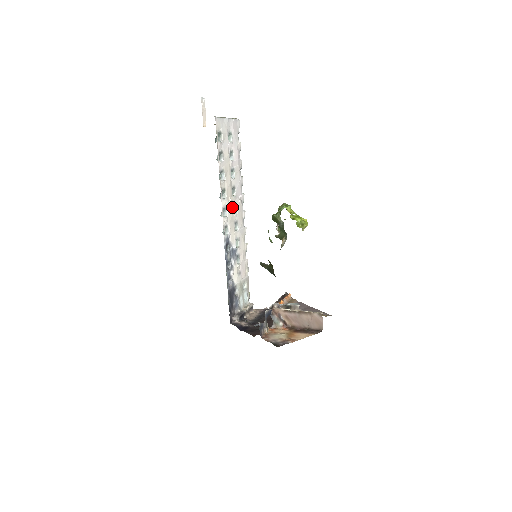
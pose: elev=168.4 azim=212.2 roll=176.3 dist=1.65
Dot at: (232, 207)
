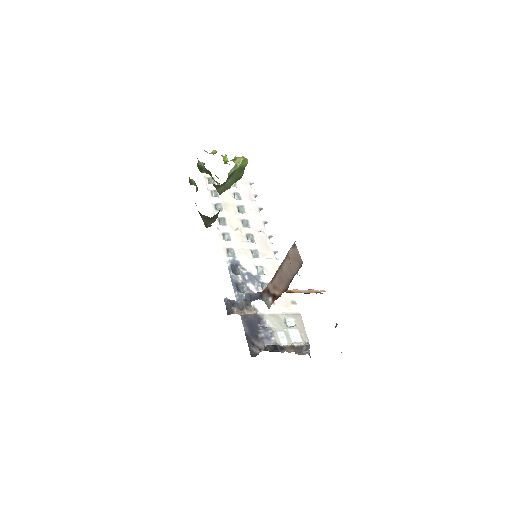
Dot at: (243, 236)
